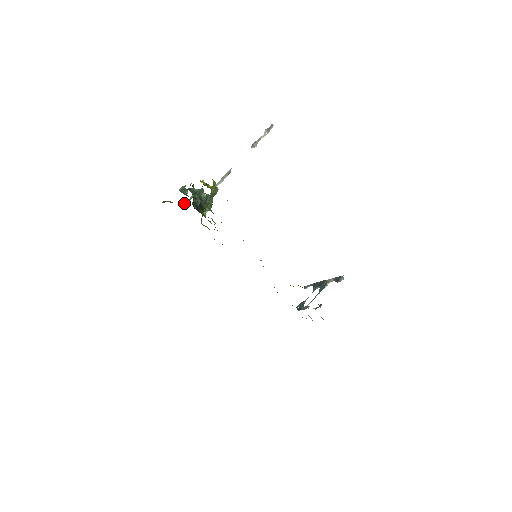
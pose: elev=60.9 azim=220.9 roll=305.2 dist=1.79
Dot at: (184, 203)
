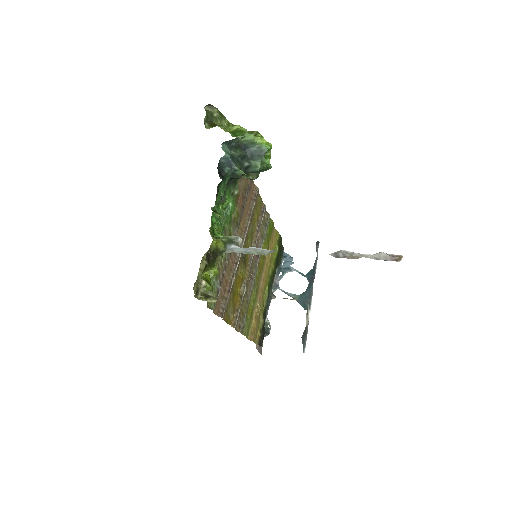
Dot at: (236, 128)
